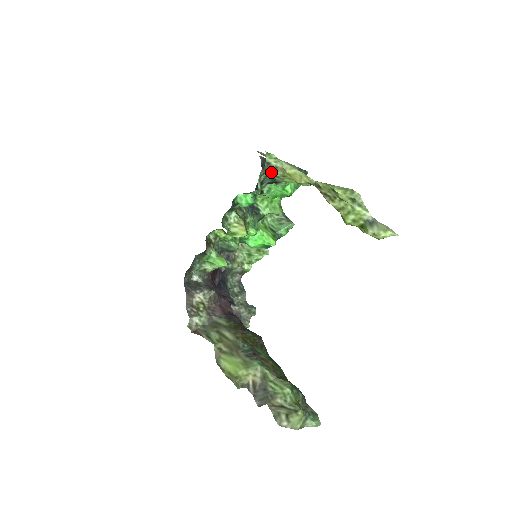
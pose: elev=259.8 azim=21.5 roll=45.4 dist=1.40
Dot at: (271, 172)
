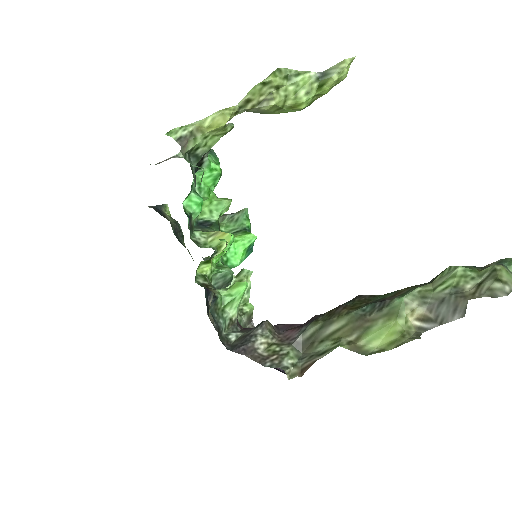
Dot at: (191, 144)
